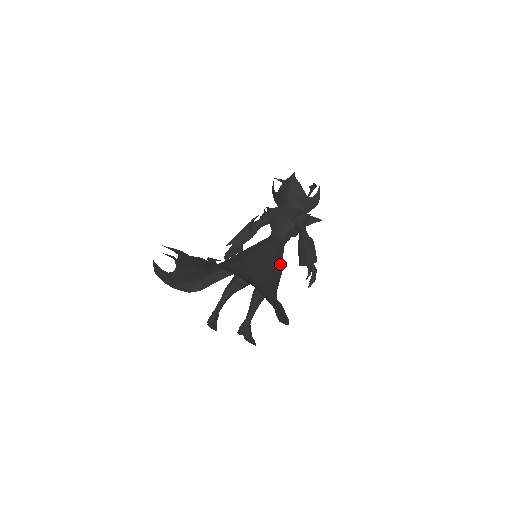
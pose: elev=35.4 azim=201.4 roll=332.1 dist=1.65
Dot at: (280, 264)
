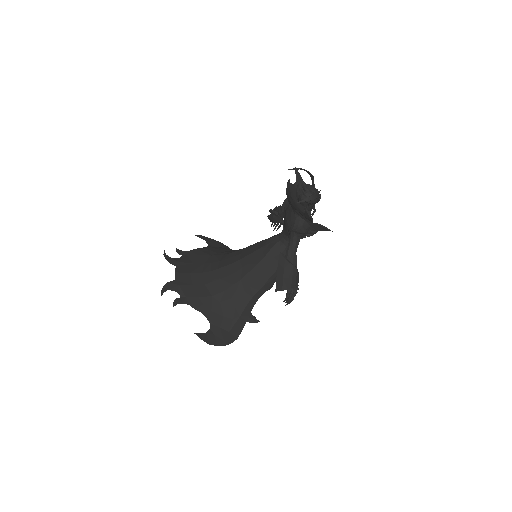
Dot at: (272, 271)
